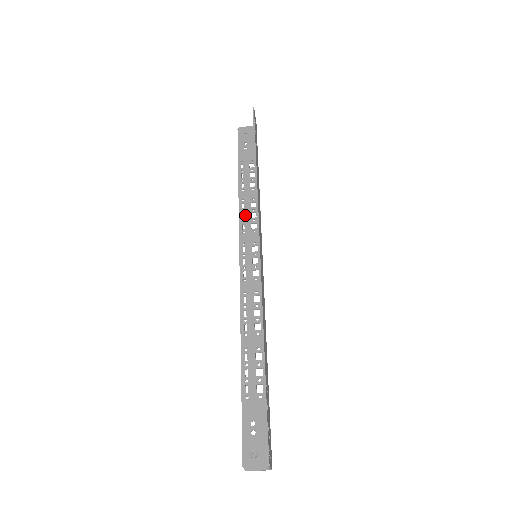
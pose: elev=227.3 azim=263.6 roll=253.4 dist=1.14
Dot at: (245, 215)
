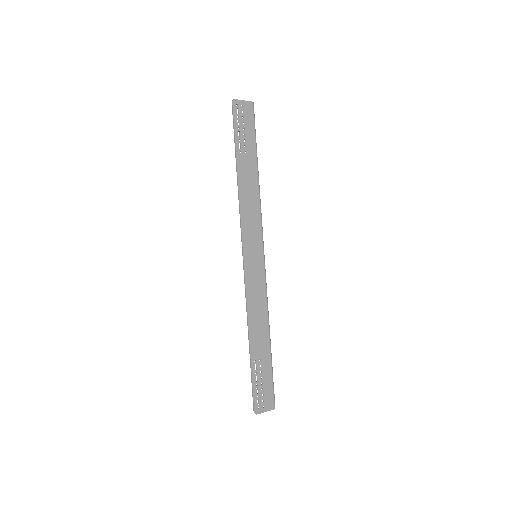
Dot at: occluded
